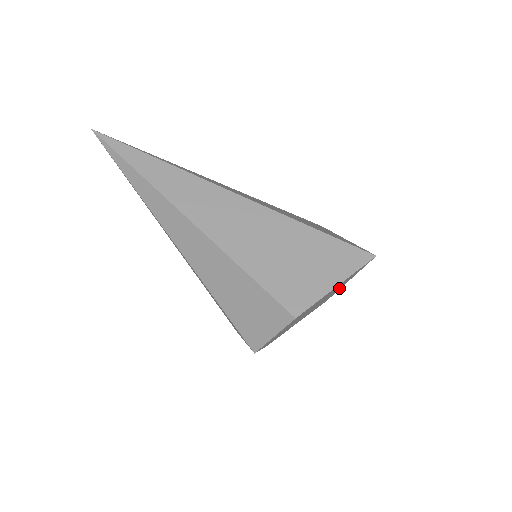
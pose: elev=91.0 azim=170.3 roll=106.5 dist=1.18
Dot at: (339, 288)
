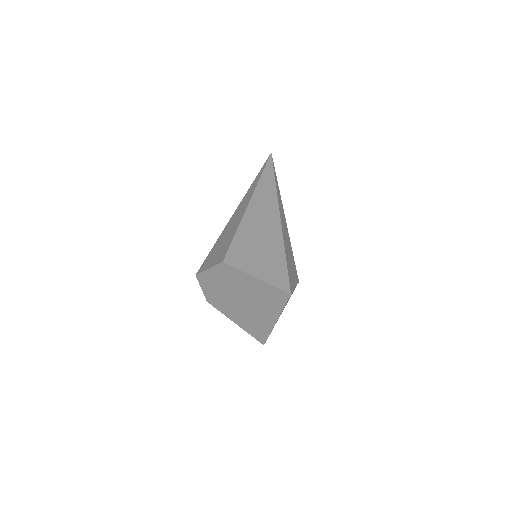
Dot at: (269, 320)
